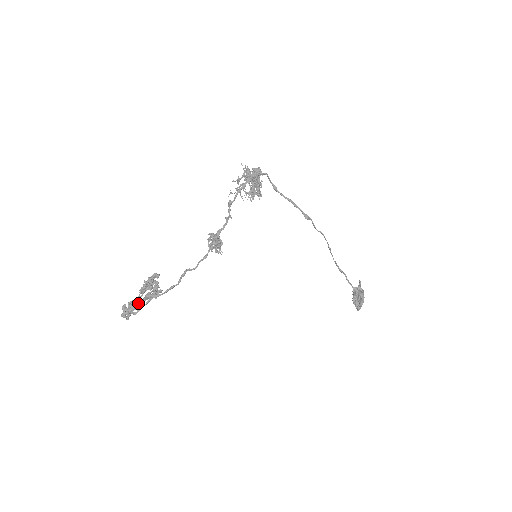
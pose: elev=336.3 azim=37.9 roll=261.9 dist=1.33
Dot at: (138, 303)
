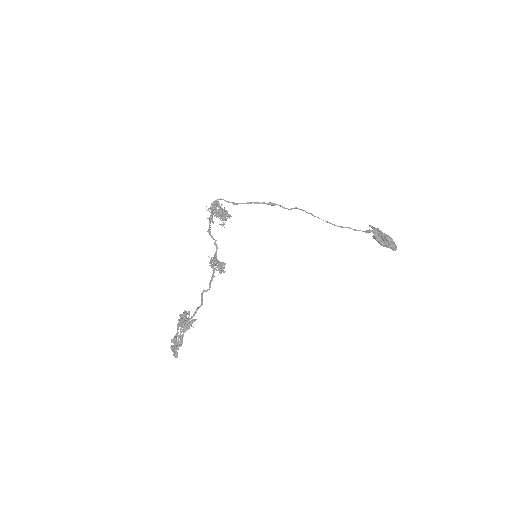
Dot at: (178, 336)
